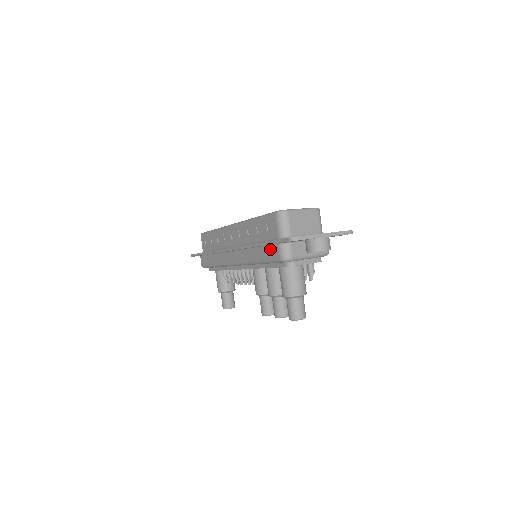
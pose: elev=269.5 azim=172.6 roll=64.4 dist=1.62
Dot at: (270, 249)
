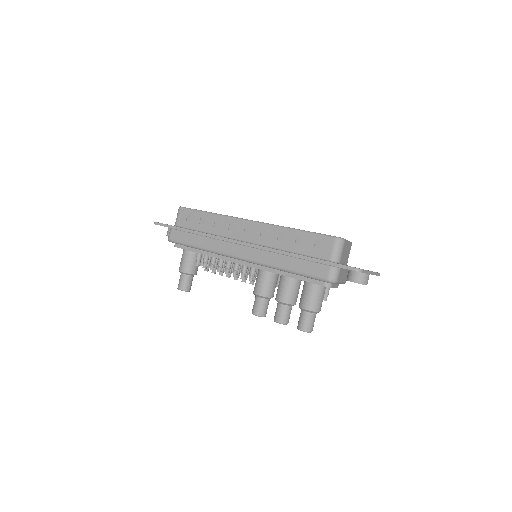
Dot at: (315, 266)
